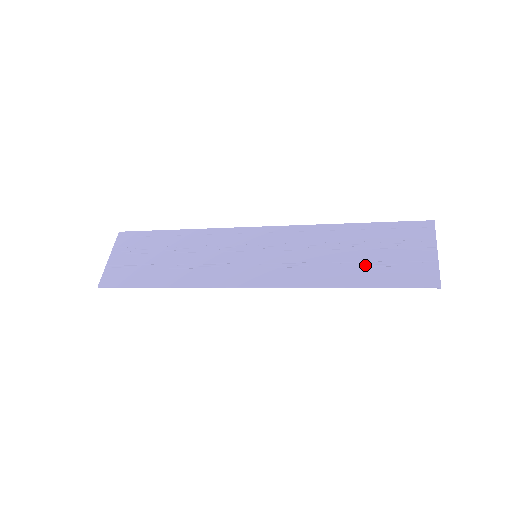
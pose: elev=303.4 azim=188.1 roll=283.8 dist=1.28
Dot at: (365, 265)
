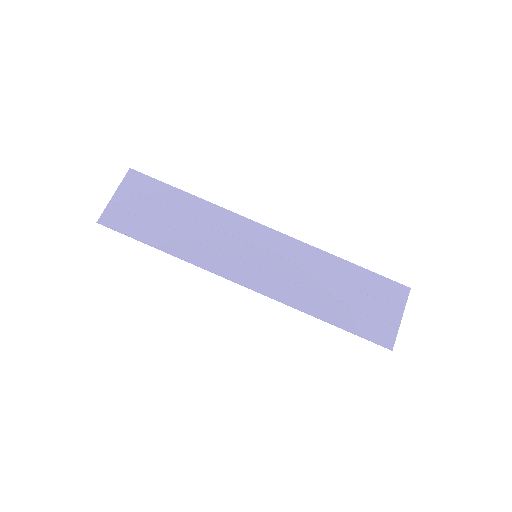
Dot at: (343, 306)
